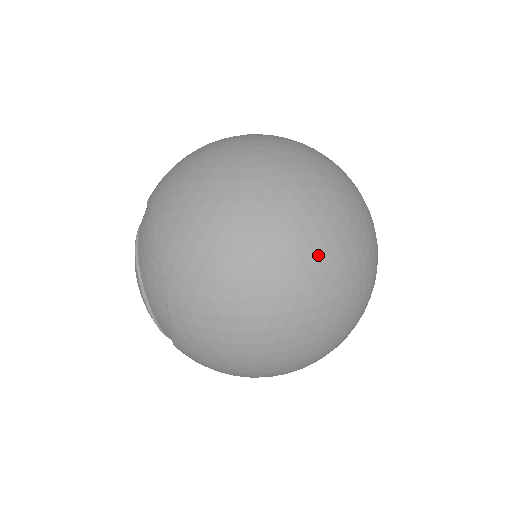
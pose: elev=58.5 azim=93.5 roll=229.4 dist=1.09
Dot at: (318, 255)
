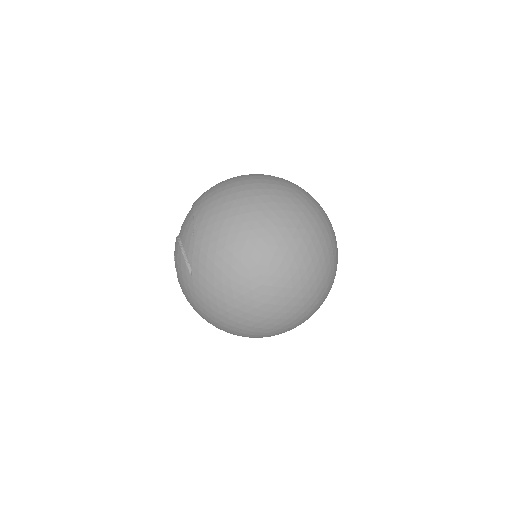
Dot at: (278, 177)
